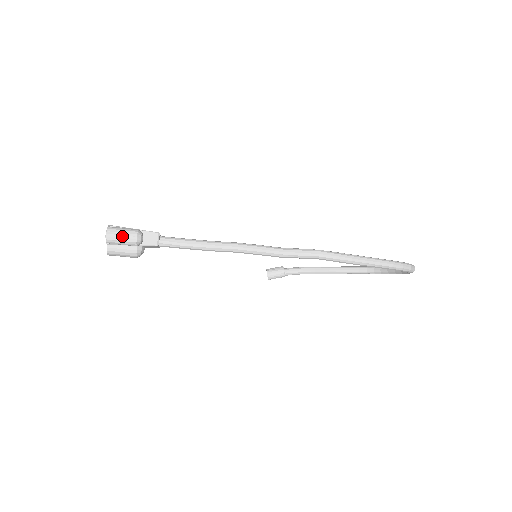
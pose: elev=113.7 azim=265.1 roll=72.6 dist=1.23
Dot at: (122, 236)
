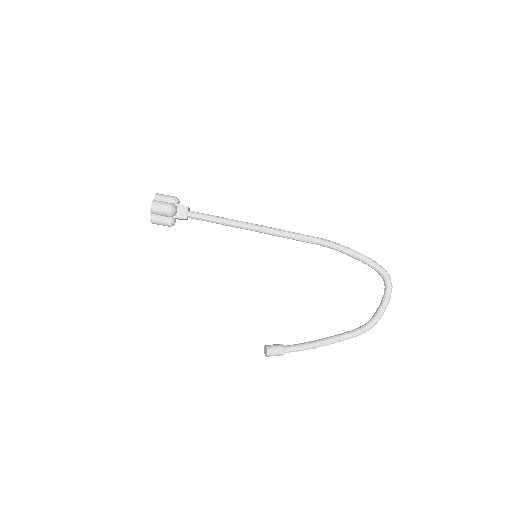
Dot at: (167, 195)
